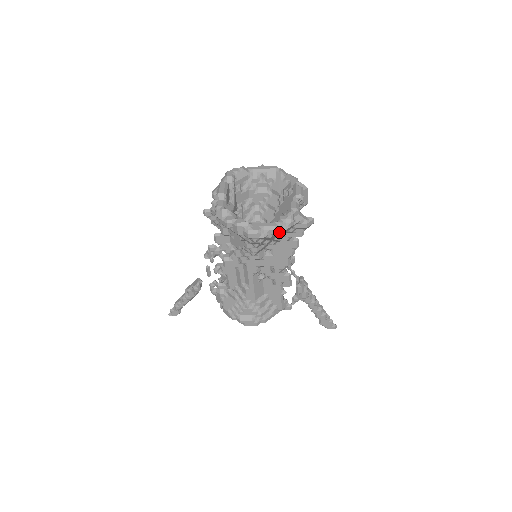
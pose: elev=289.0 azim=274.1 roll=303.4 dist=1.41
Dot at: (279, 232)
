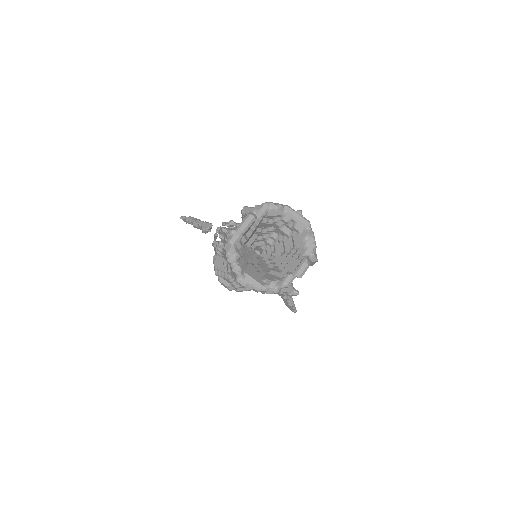
Dot at: (262, 291)
